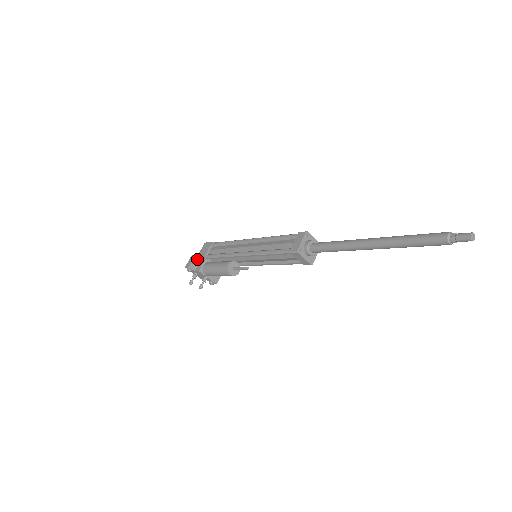
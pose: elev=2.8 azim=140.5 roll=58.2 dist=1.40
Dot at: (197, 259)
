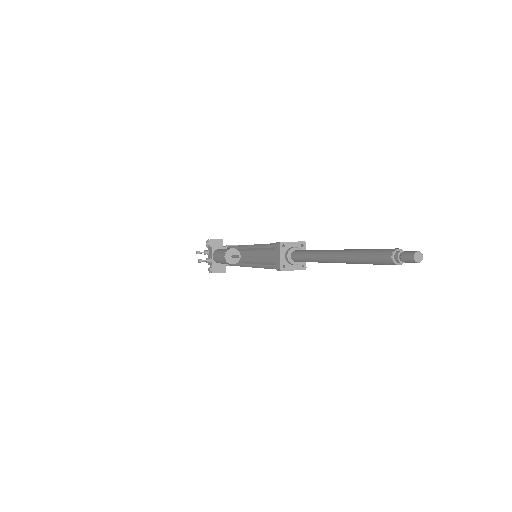
Dot at: (221, 243)
